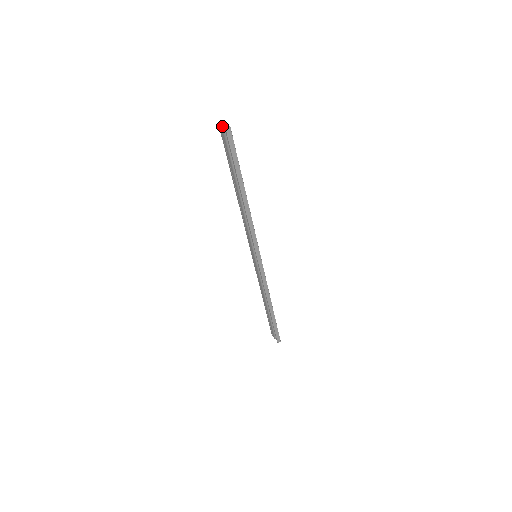
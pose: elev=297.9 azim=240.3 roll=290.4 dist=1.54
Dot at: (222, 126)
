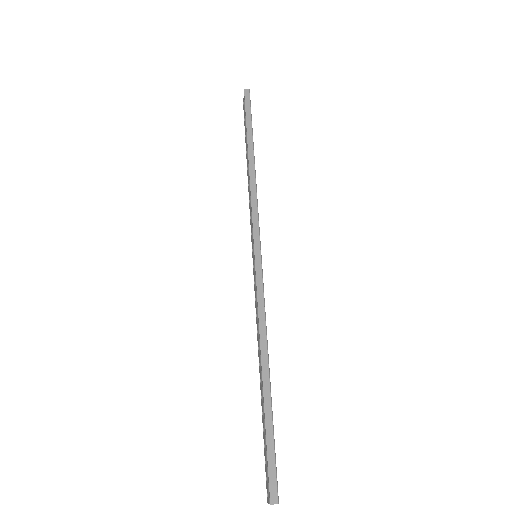
Dot at: occluded
